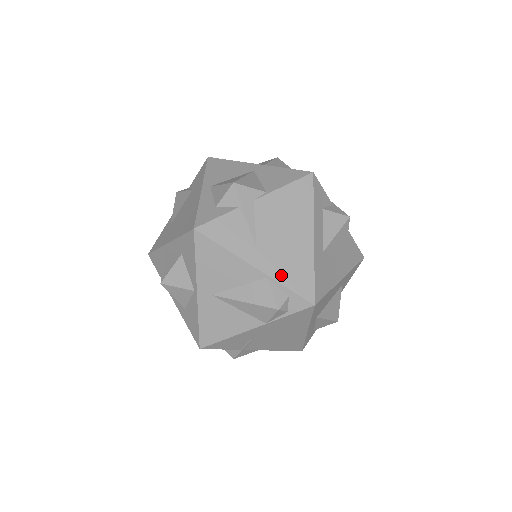
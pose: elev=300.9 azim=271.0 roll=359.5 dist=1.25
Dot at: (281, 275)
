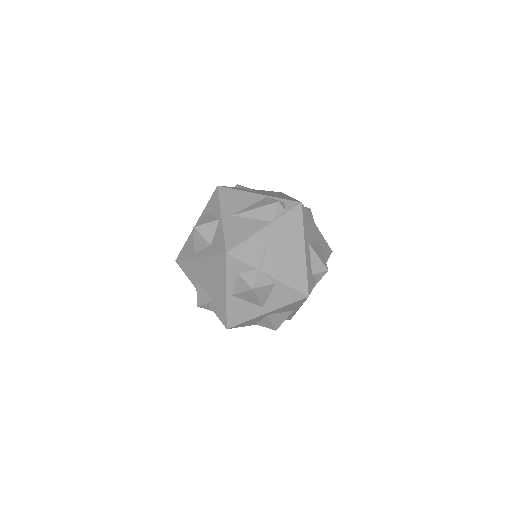
Dot at: (276, 197)
